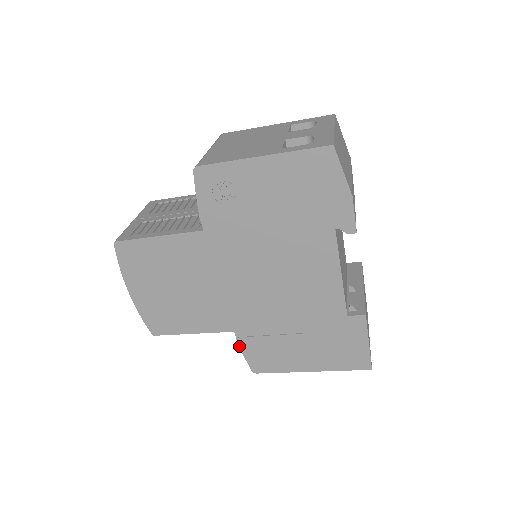
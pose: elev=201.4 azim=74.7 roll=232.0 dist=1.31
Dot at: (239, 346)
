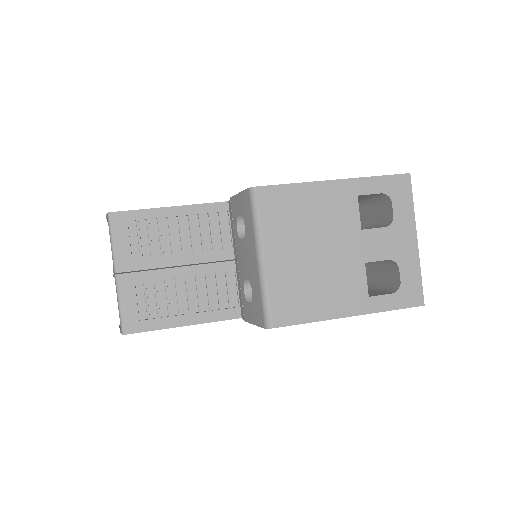
Dot at: occluded
